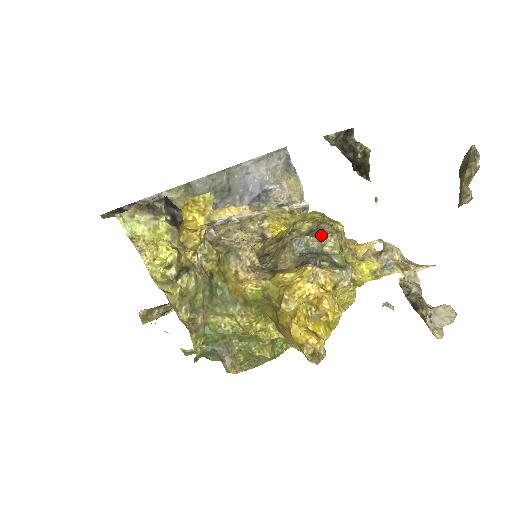
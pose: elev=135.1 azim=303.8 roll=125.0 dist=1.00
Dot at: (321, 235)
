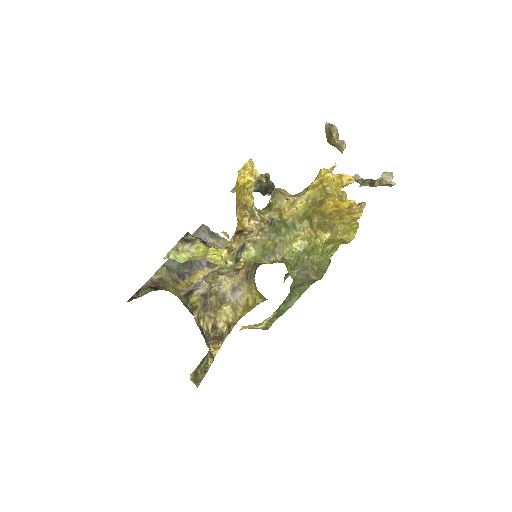
Dot at: occluded
